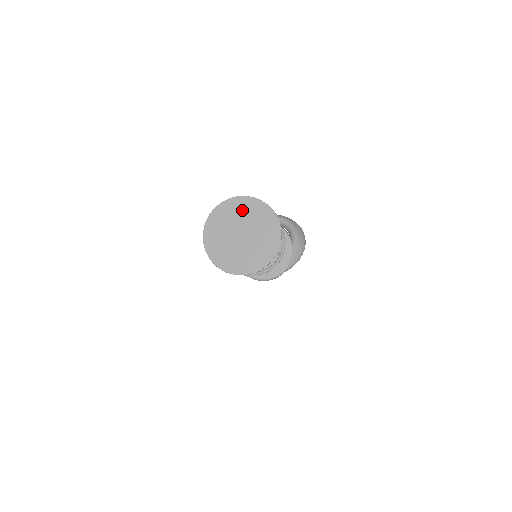
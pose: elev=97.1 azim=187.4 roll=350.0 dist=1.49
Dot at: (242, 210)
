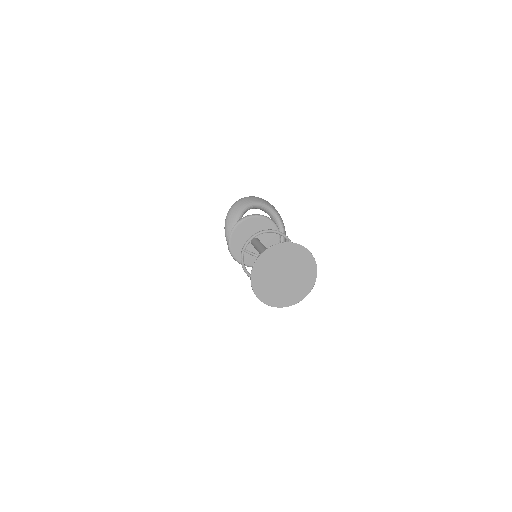
Dot at: (303, 263)
